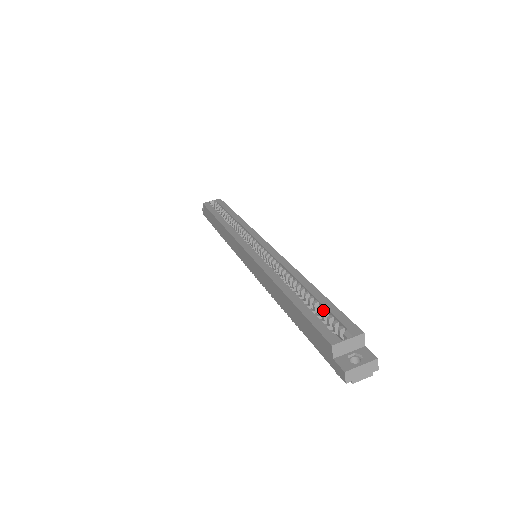
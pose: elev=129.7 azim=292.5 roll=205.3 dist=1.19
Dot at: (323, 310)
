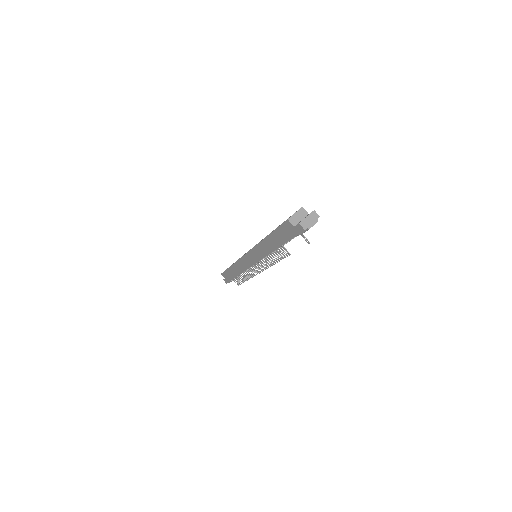
Dot at: occluded
